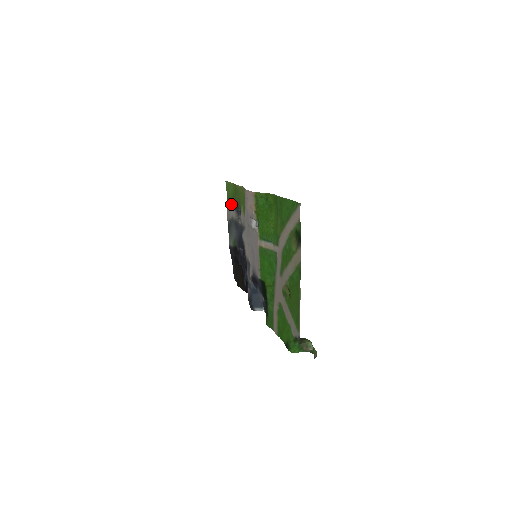
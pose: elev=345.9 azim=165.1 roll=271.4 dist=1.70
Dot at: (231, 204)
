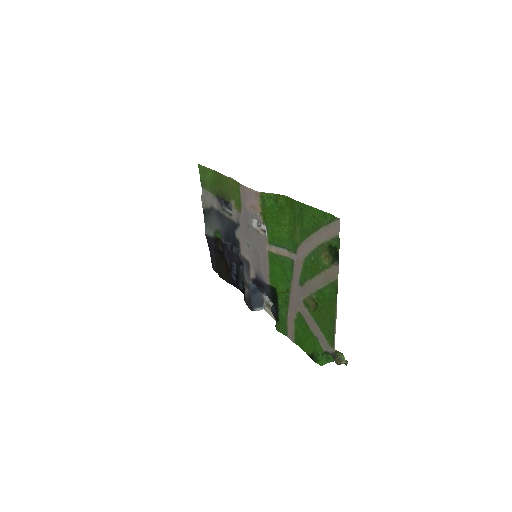
Dot at: (210, 192)
